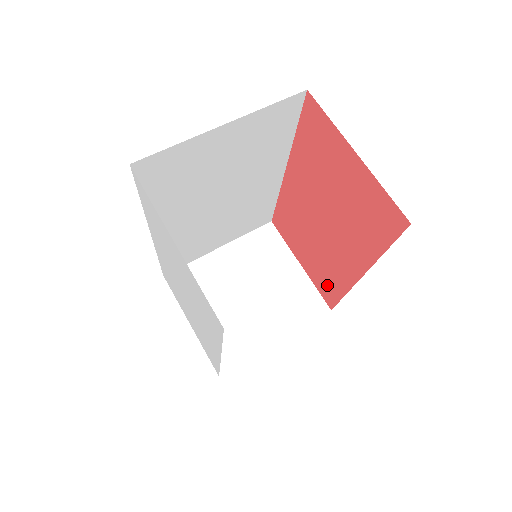
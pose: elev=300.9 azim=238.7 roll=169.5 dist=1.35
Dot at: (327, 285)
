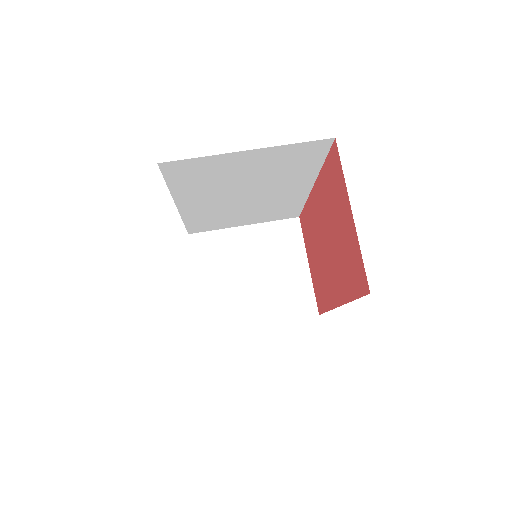
Dot at: (320, 294)
